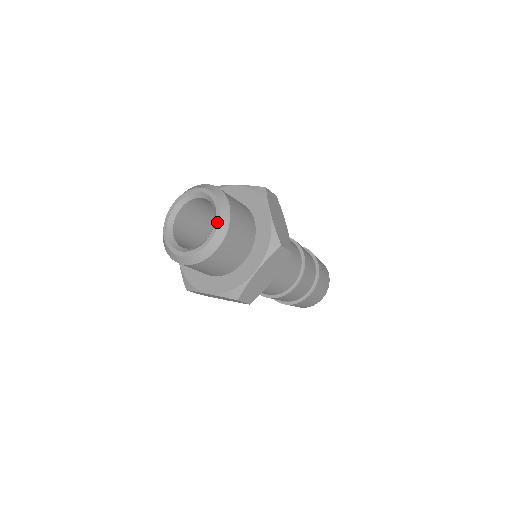
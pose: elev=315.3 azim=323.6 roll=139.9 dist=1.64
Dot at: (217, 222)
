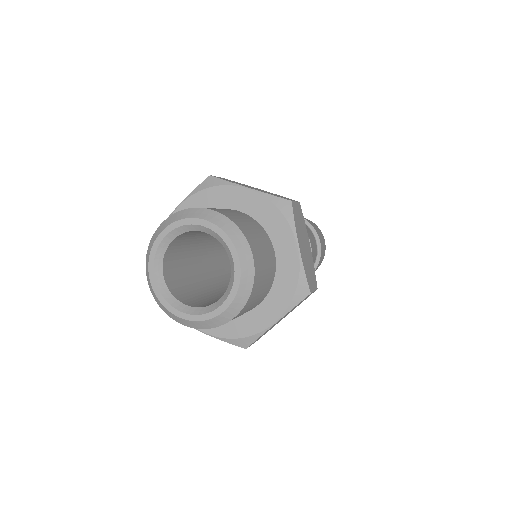
Dot at: (236, 285)
